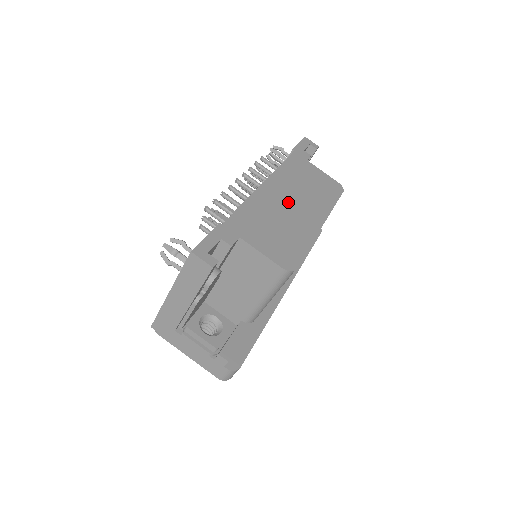
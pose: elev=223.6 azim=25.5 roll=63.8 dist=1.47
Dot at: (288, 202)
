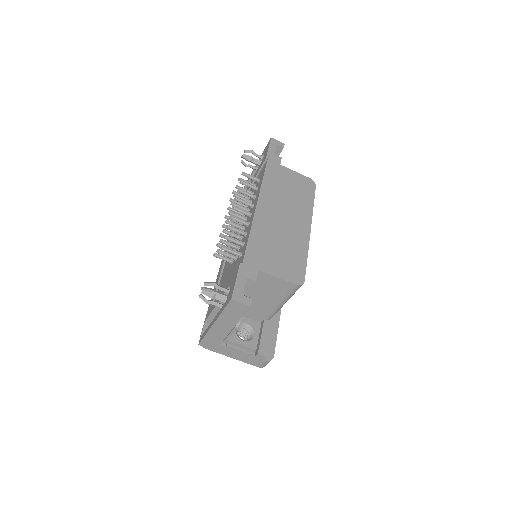
Dot at: (280, 218)
